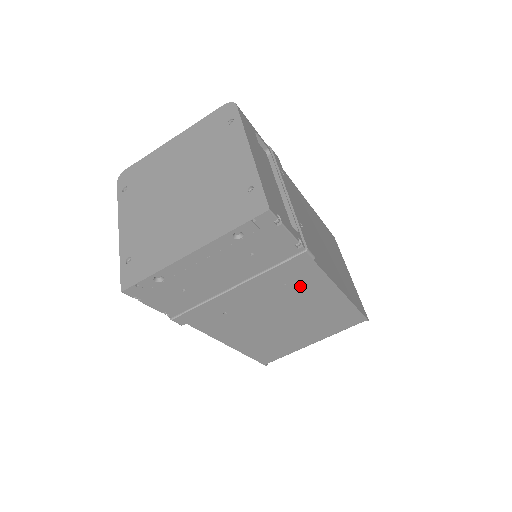
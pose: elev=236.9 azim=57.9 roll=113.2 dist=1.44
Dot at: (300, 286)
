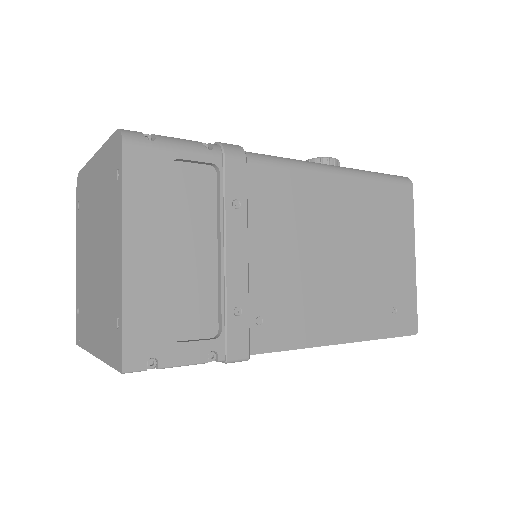
Dot at: occluded
